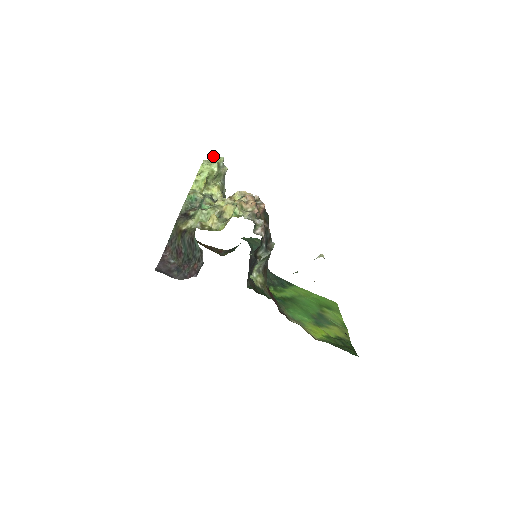
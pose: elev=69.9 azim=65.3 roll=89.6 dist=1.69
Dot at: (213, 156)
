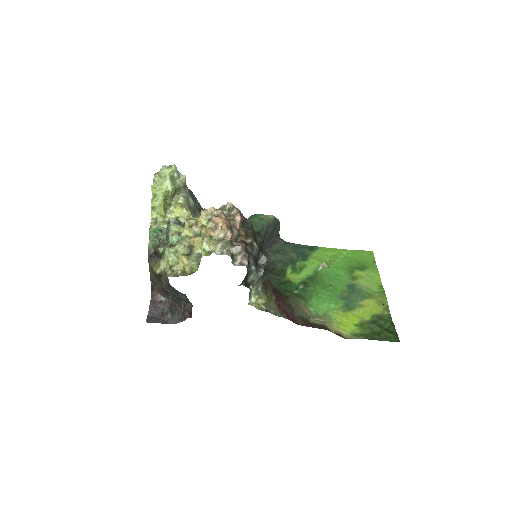
Dot at: (163, 167)
